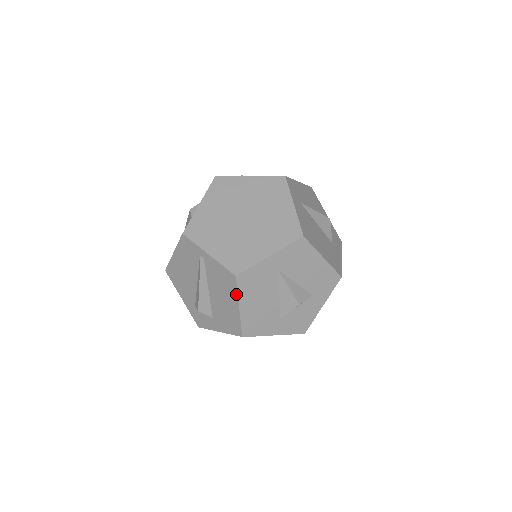
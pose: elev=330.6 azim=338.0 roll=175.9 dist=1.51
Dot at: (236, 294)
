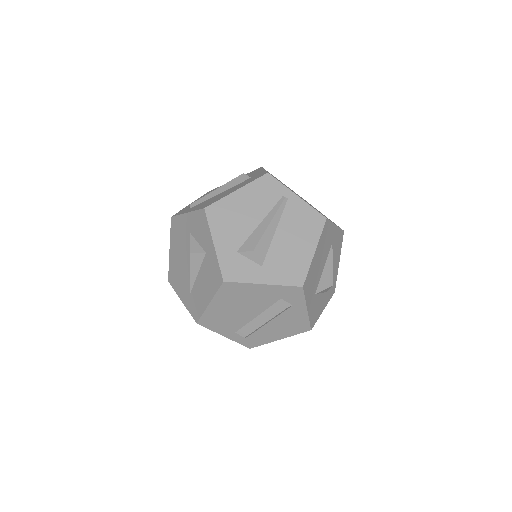
Dot at: (318, 236)
